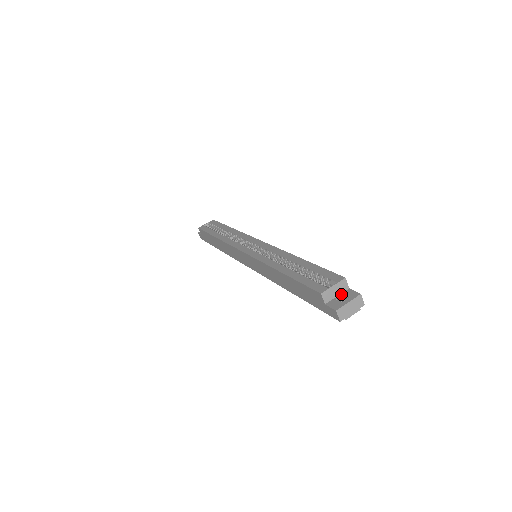
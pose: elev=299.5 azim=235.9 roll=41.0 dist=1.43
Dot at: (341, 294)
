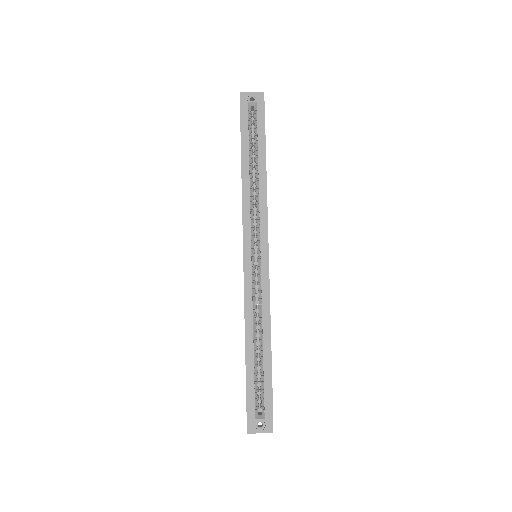
Dot at: occluded
